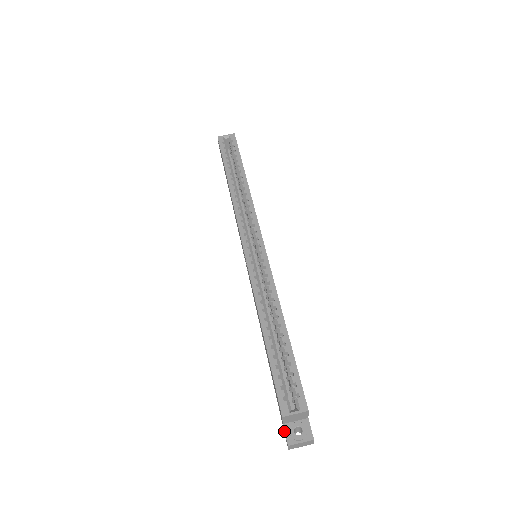
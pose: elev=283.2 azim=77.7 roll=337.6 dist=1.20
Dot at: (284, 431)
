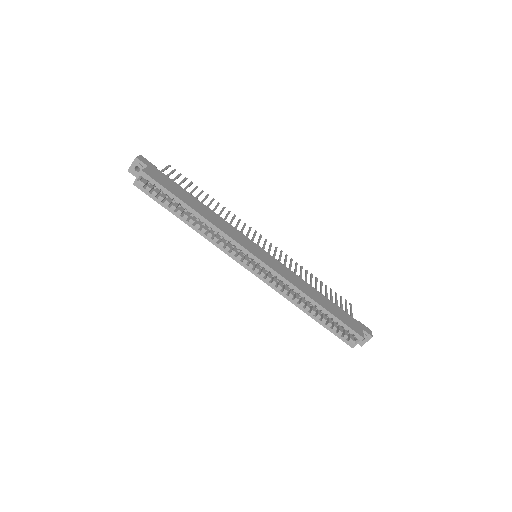
Dot at: occluded
